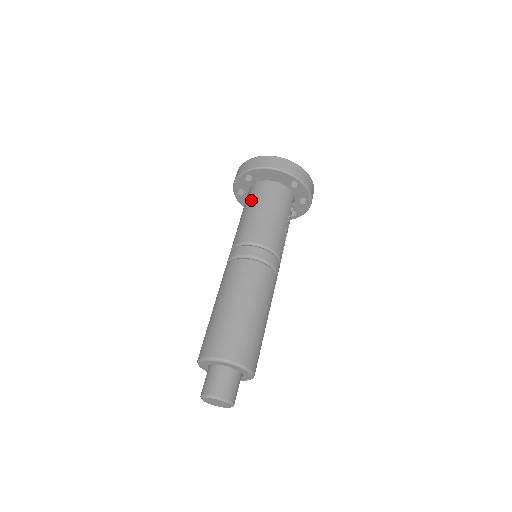
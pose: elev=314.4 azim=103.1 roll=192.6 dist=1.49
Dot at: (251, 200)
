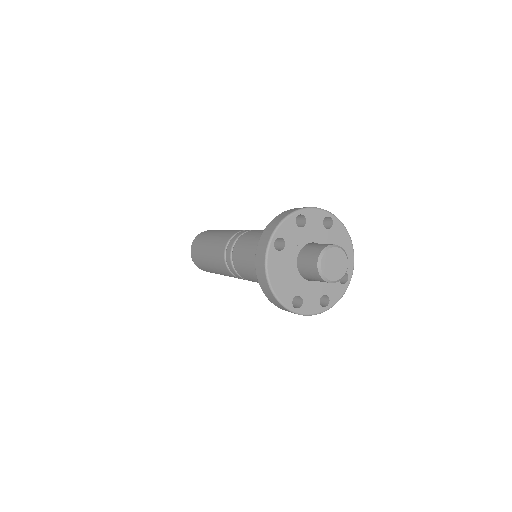
Dot at: occluded
